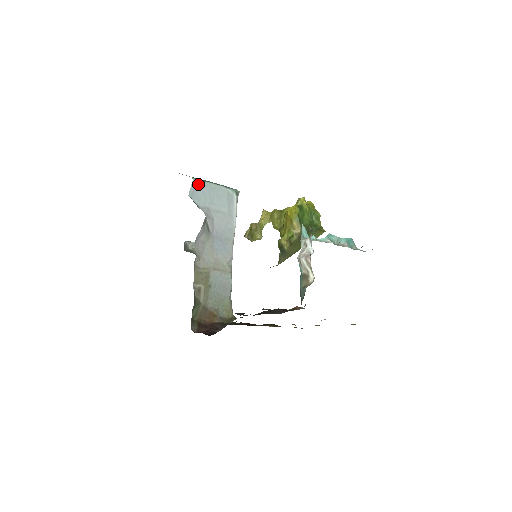
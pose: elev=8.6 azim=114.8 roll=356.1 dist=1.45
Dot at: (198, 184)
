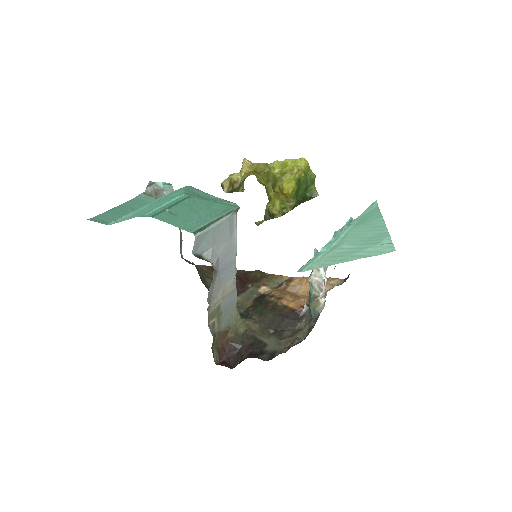
Dot at: (201, 236)
